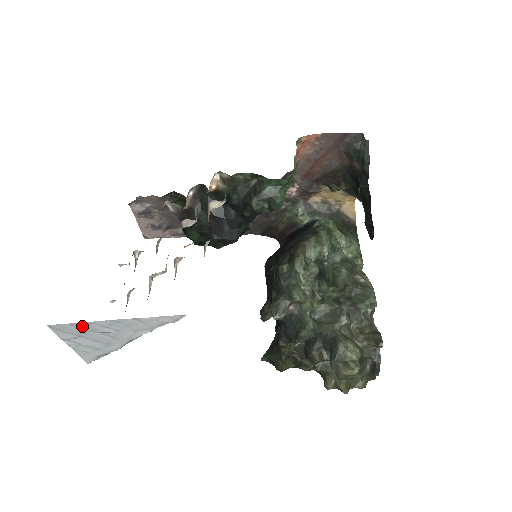
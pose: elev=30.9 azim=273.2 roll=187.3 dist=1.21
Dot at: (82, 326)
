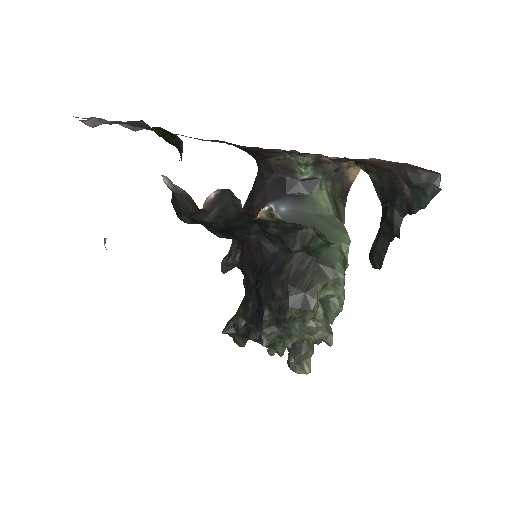
Dot at: occluded
